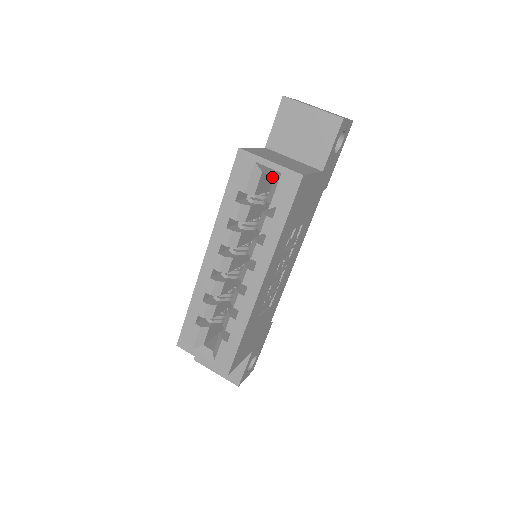
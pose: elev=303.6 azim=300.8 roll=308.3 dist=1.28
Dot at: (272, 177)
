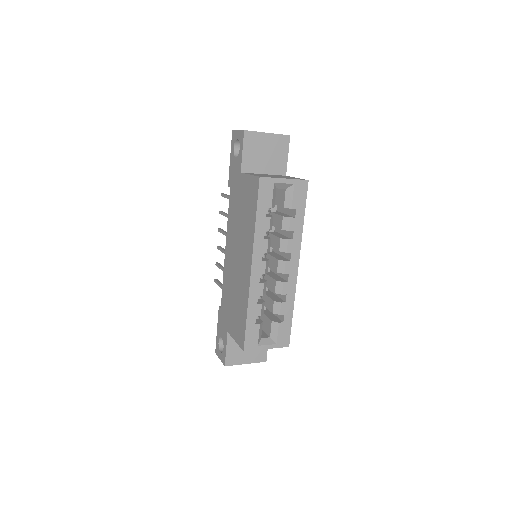
Dot at: occluded
